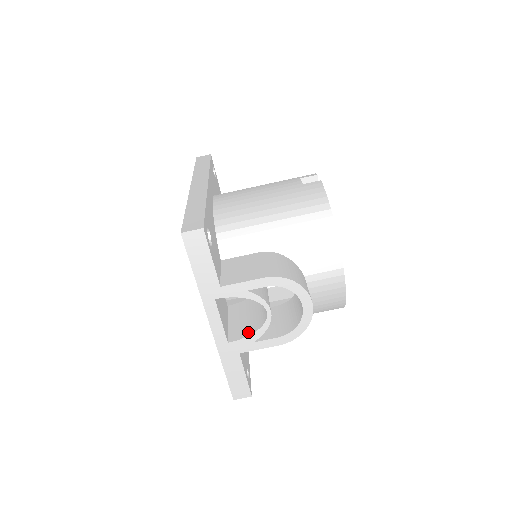
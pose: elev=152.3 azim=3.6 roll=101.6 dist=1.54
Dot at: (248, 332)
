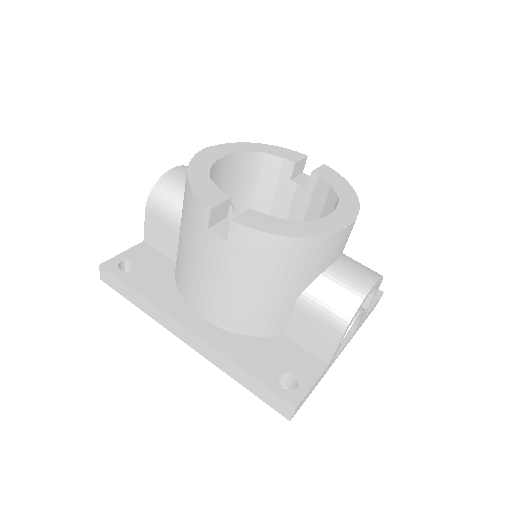
Dot at: occluded
